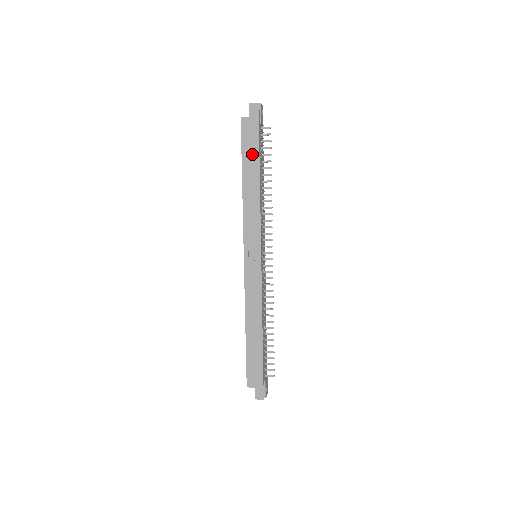
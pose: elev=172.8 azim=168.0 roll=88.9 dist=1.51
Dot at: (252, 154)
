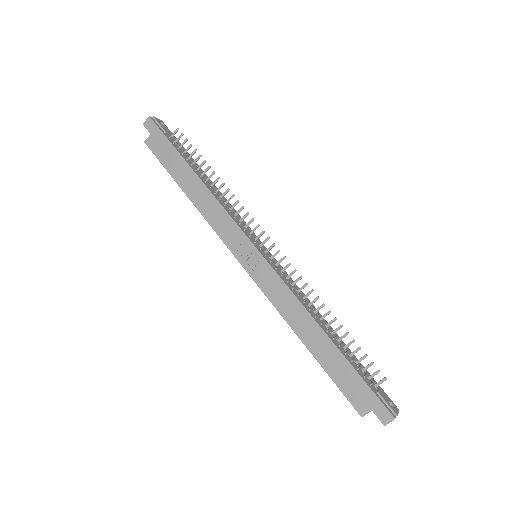
Dot at: (176, 162)
